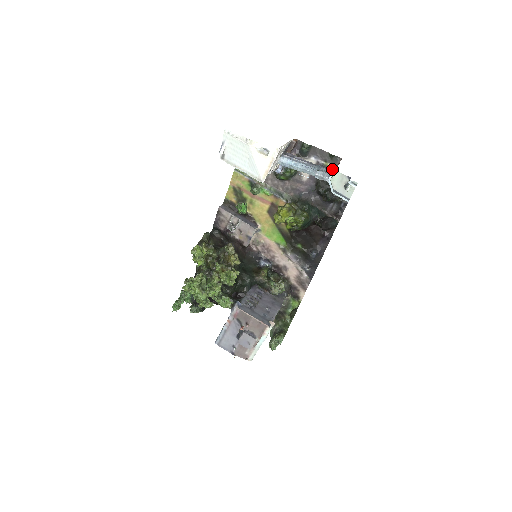
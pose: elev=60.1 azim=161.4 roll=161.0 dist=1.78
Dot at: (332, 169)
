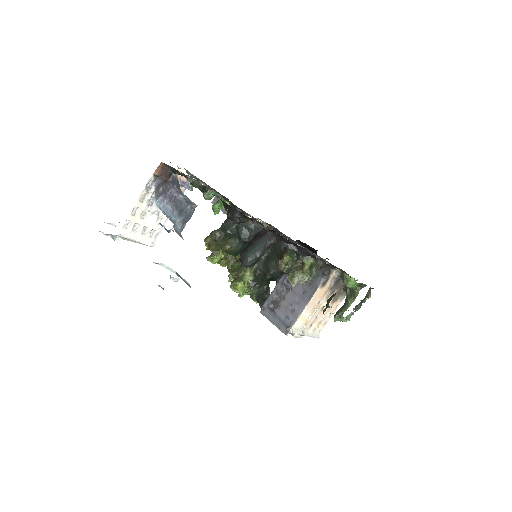
Dot at: occluded
